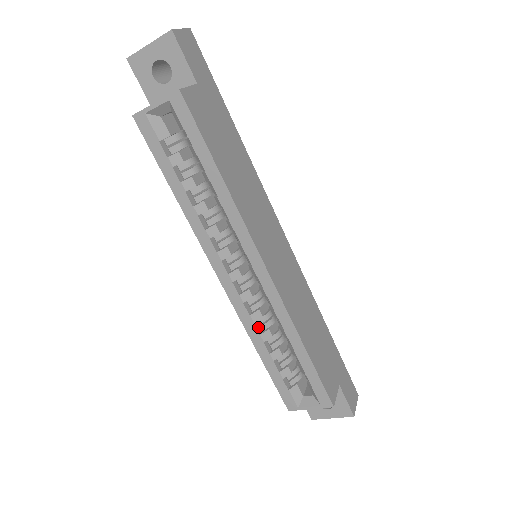
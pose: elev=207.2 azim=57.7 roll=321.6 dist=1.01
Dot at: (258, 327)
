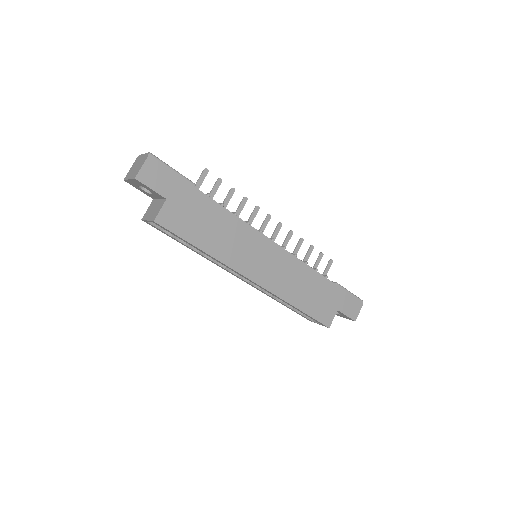
Dot at: (269, 293)
